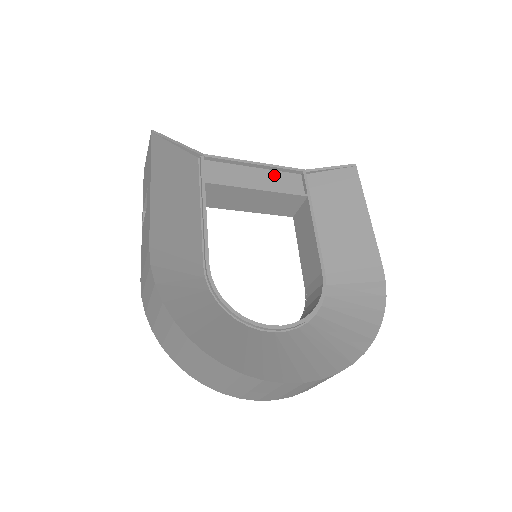
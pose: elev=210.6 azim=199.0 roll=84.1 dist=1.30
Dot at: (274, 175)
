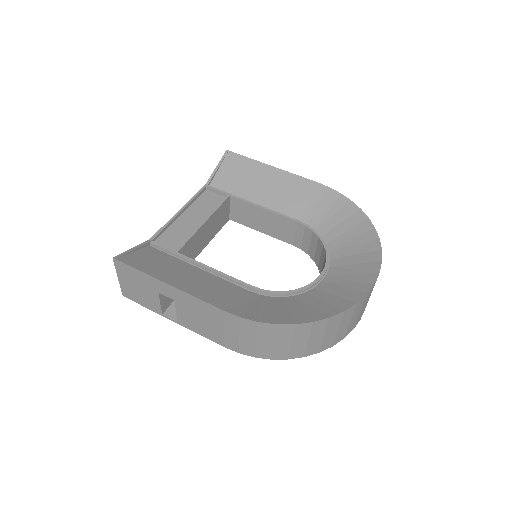
Dot at: (196, 206)
